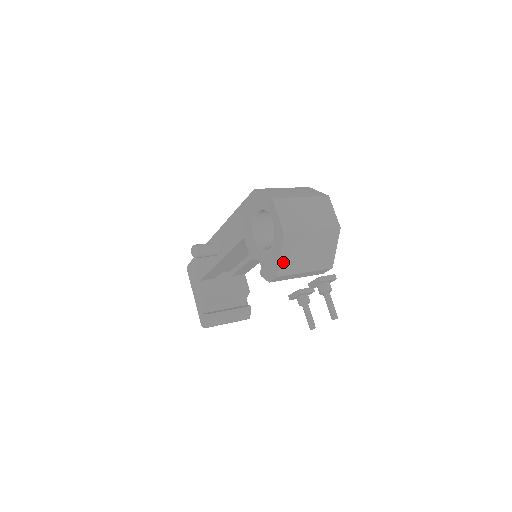
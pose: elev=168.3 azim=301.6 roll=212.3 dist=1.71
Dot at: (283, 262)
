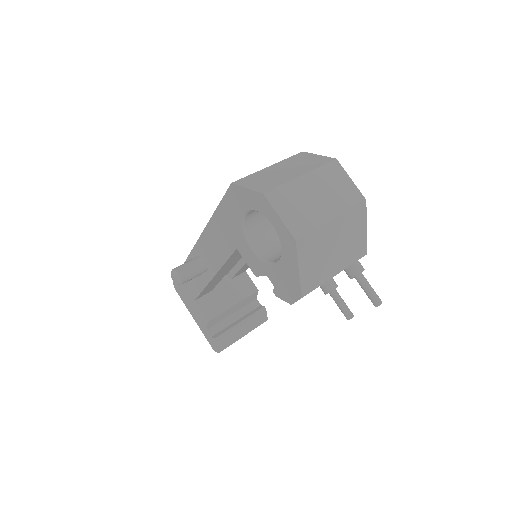
Dot at: (304, 277)
